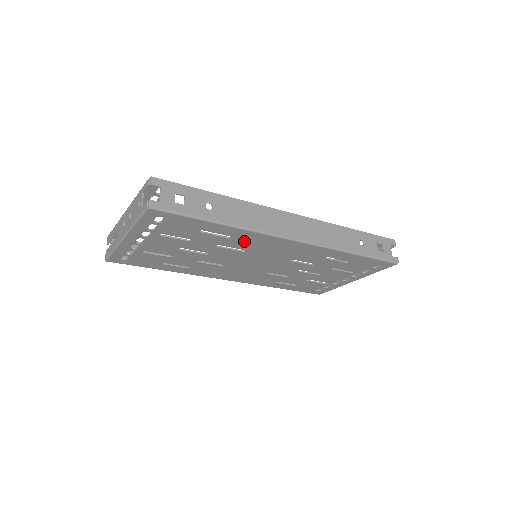
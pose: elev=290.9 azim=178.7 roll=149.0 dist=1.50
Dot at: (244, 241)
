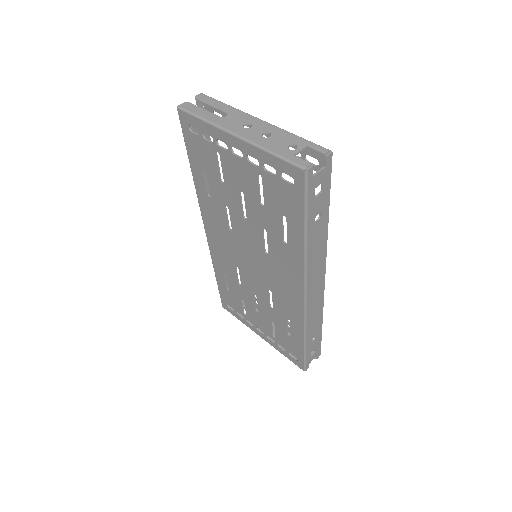
Dot at: (284, 255)
